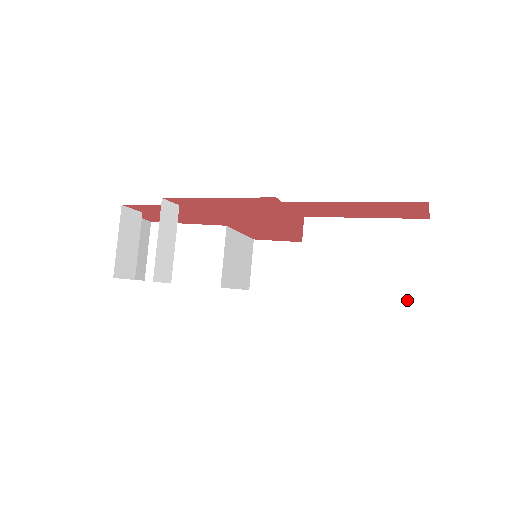
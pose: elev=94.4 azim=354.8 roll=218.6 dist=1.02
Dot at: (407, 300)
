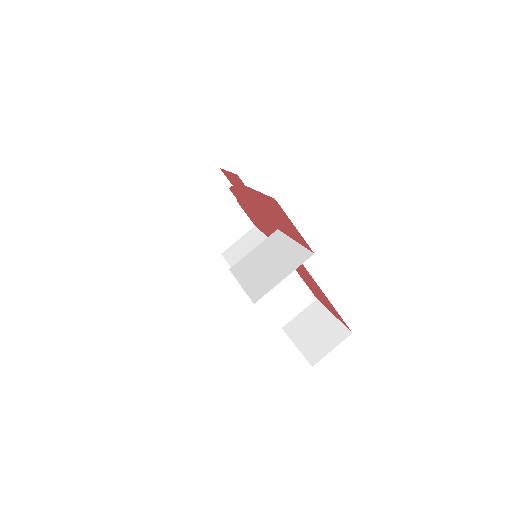
Dot at: (253, 296)
